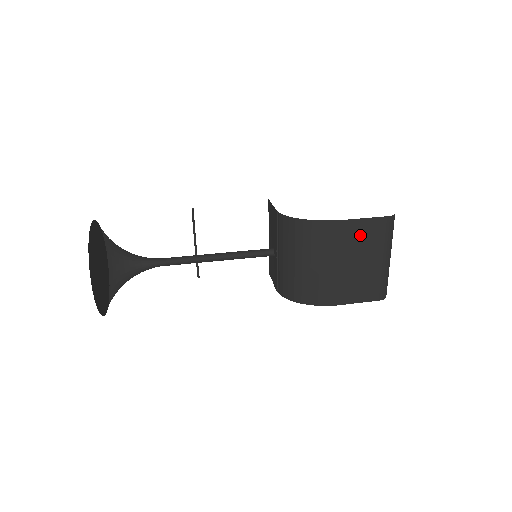
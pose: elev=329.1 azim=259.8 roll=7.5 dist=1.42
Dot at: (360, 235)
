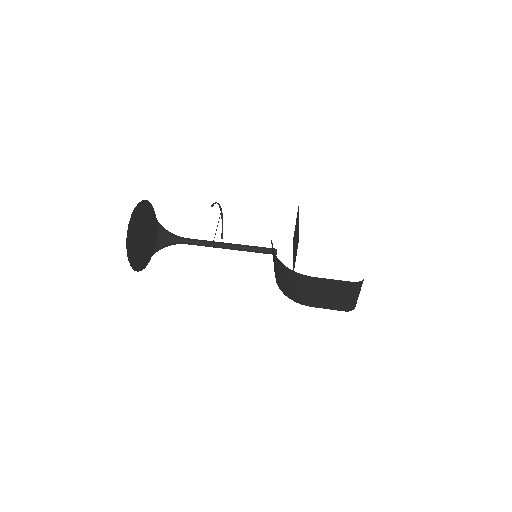
Dot at: (329, 285)
